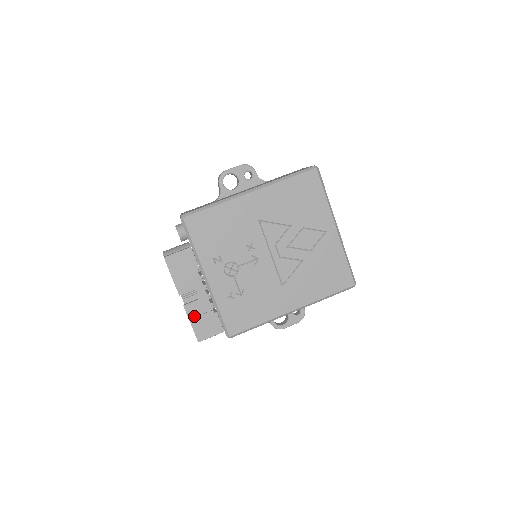
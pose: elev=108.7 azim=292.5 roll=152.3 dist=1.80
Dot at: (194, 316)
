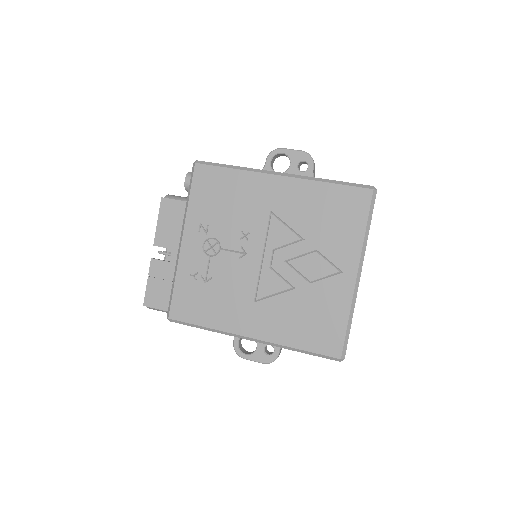
Dot at: (155, 276)
